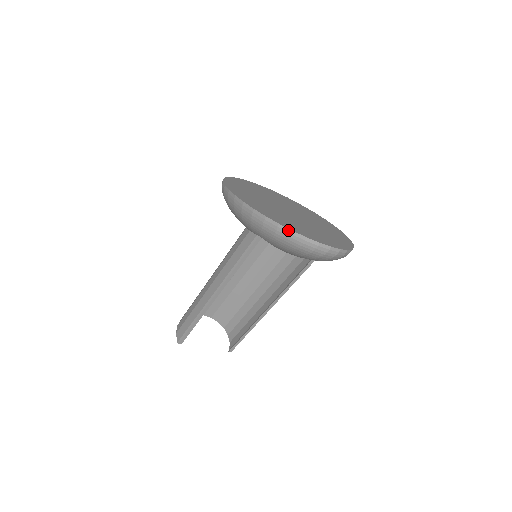
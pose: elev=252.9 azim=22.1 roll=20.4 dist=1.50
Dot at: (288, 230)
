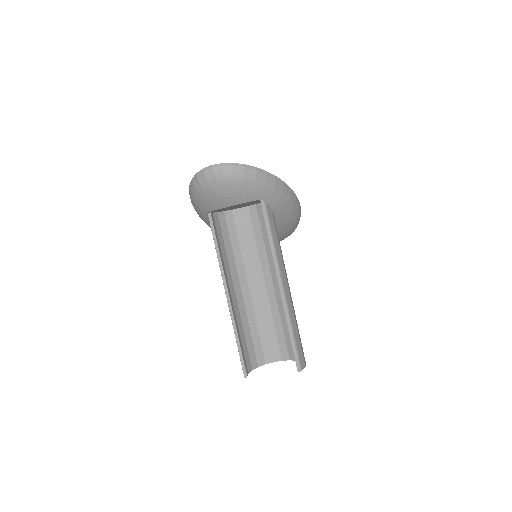
Dot at: (191, 181)
